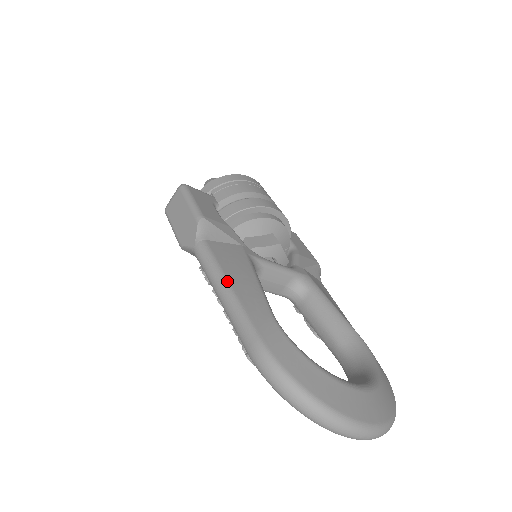
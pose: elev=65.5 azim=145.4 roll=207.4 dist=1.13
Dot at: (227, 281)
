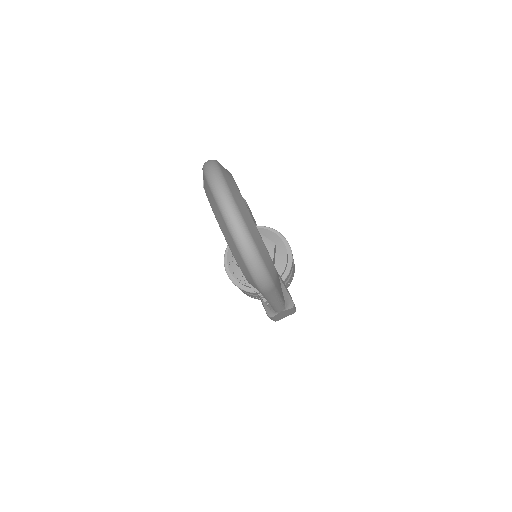
Dot at: occluded
